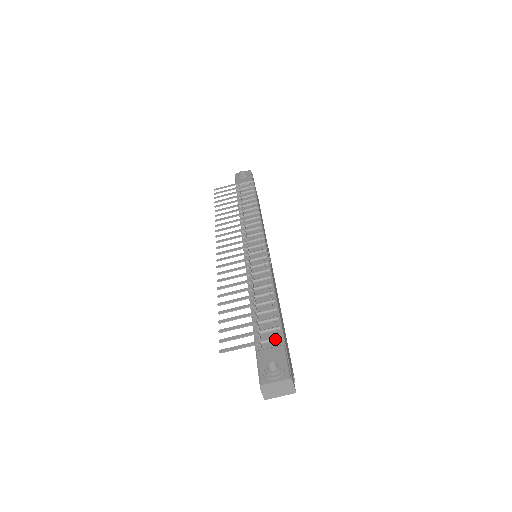
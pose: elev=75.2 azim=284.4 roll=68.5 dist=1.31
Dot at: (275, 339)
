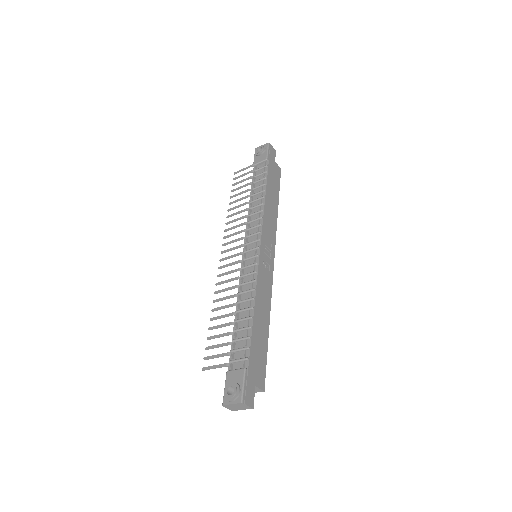
Dot at: (242, 360)
